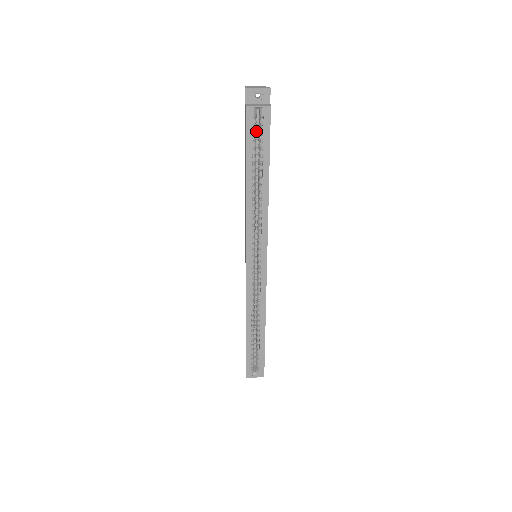
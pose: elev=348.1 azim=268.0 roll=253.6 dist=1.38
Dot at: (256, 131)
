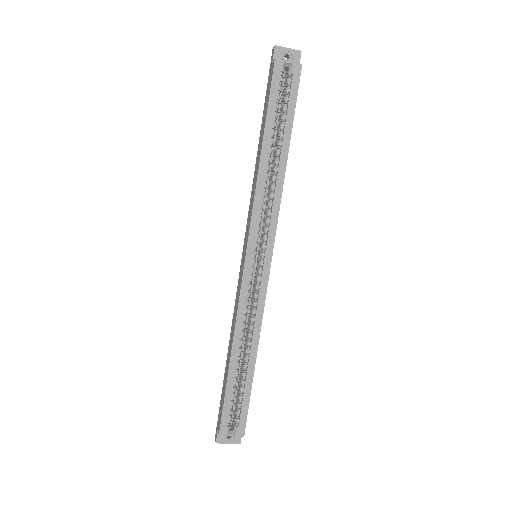
Dot at: occluded
